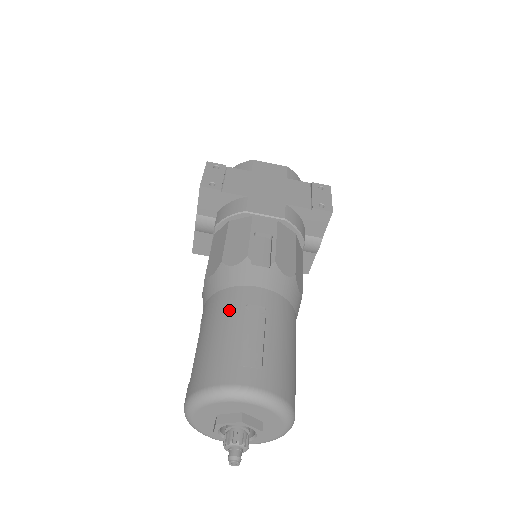
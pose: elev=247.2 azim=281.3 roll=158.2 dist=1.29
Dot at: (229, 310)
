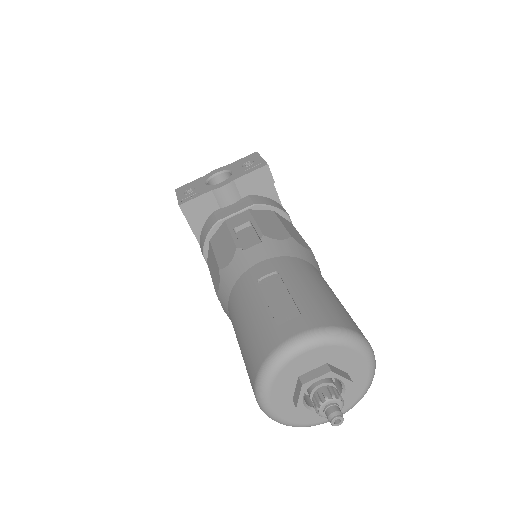
Dot at: (321, 279)
